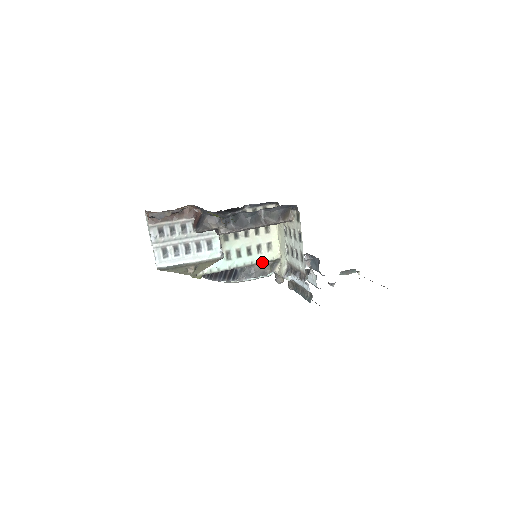
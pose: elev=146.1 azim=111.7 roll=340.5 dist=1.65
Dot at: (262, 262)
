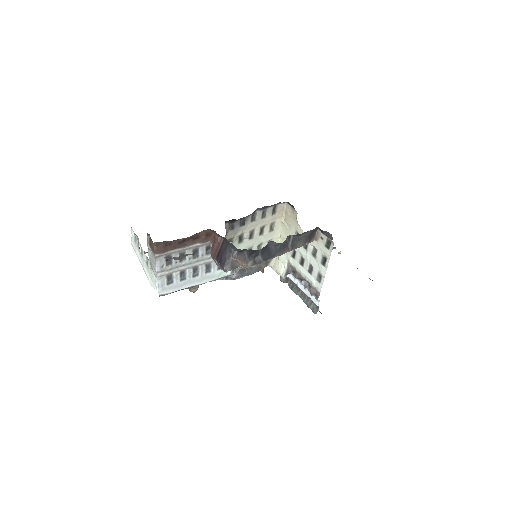
Dot at: occluded
